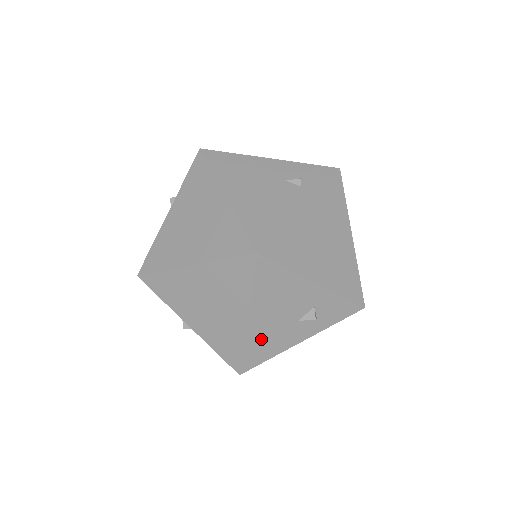
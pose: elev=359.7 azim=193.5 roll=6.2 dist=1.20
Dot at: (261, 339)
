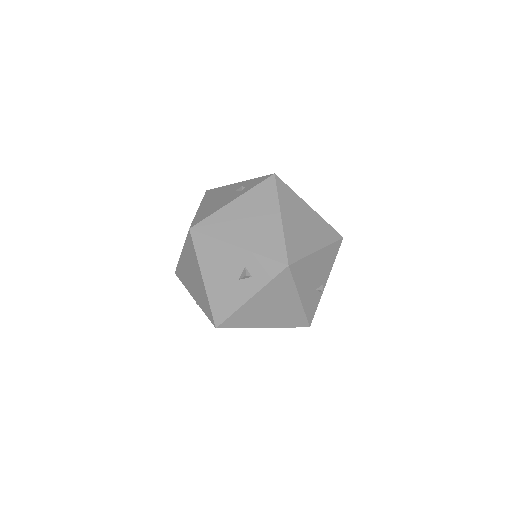
Dot at: (218, 296)
